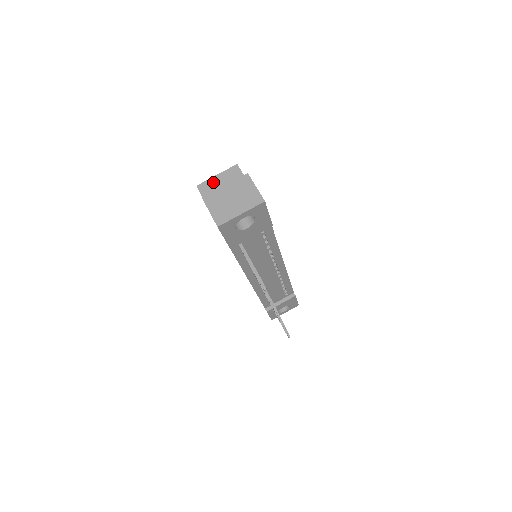
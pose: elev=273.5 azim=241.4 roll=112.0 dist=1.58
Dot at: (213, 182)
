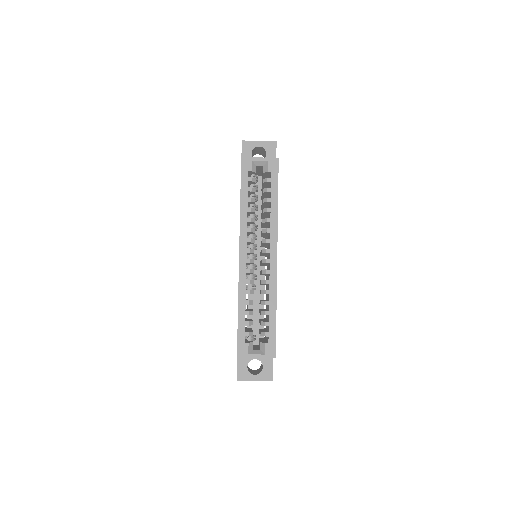
Dot at: (251, 357)
